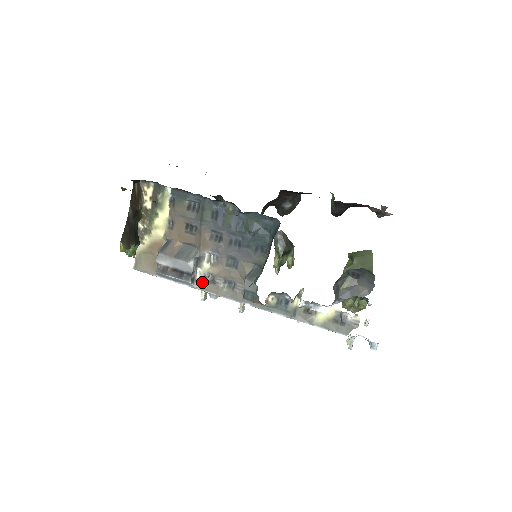
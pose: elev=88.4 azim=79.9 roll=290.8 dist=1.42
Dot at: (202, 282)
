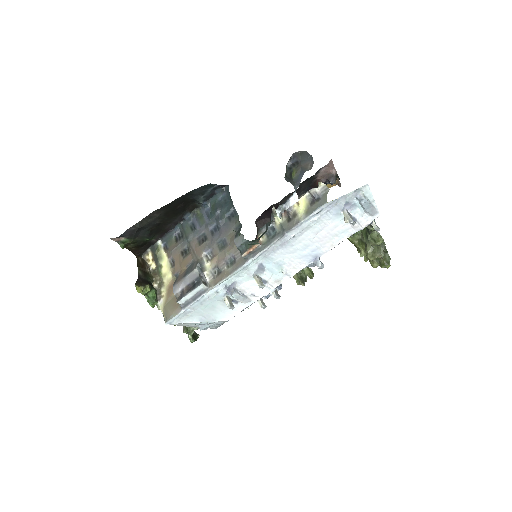
Dot at: (213, 280)
